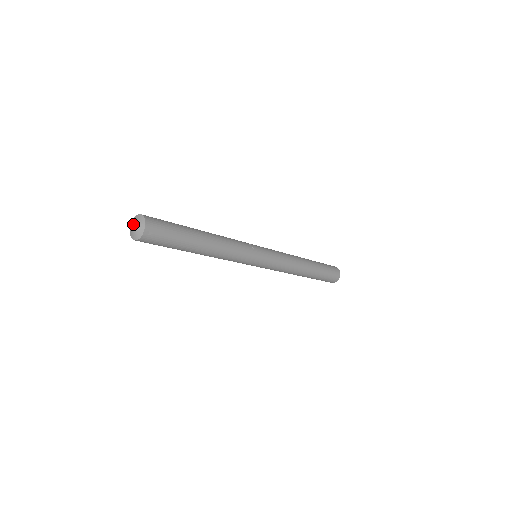
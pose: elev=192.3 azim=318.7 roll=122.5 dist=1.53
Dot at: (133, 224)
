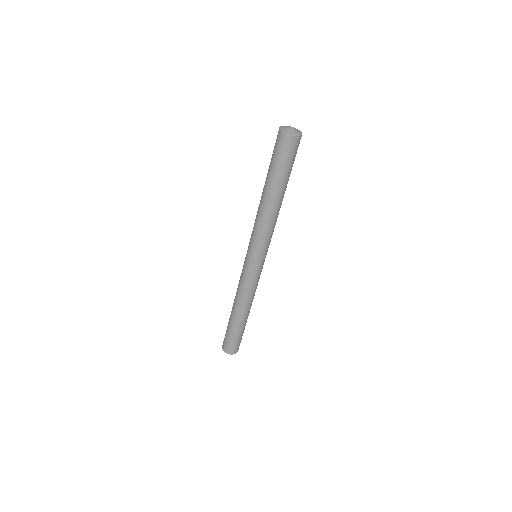
Dot at: occluded
